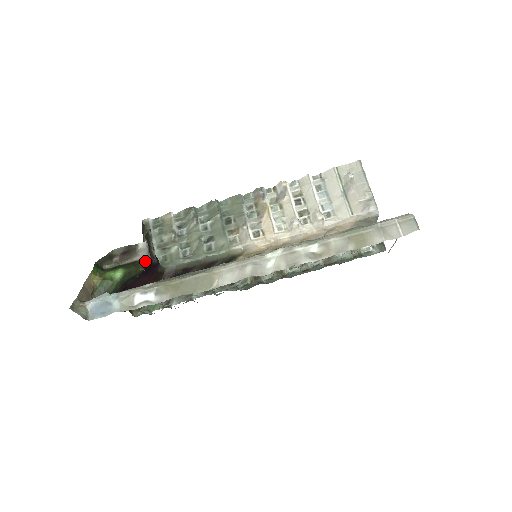
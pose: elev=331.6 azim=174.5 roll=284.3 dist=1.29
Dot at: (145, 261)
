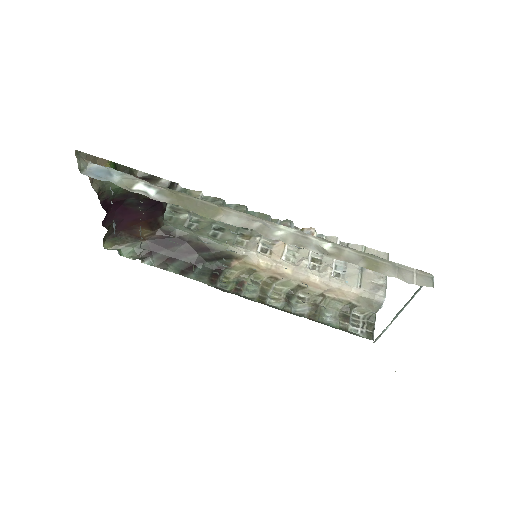
Dot at: occluded
